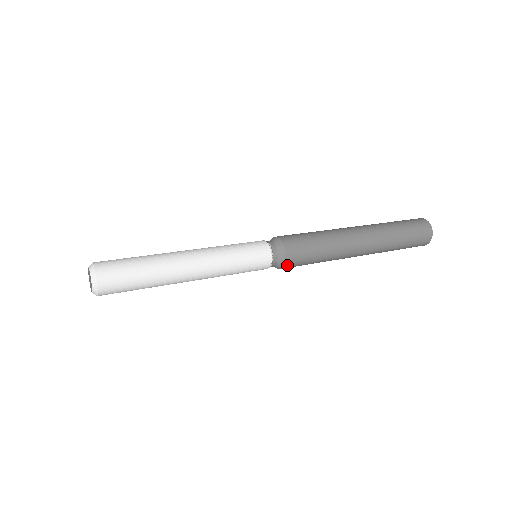
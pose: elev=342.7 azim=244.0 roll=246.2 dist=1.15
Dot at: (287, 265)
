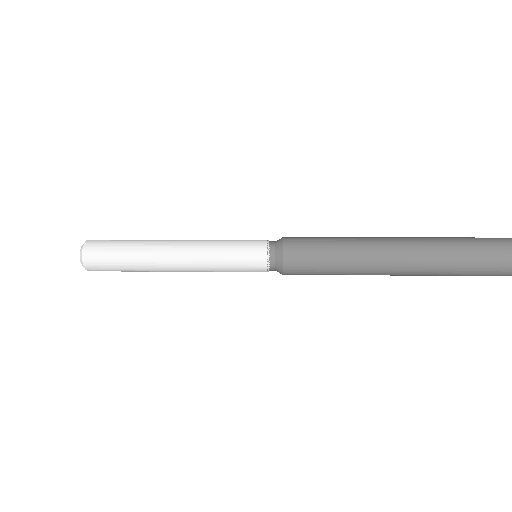
Dot at: (288, 272)
